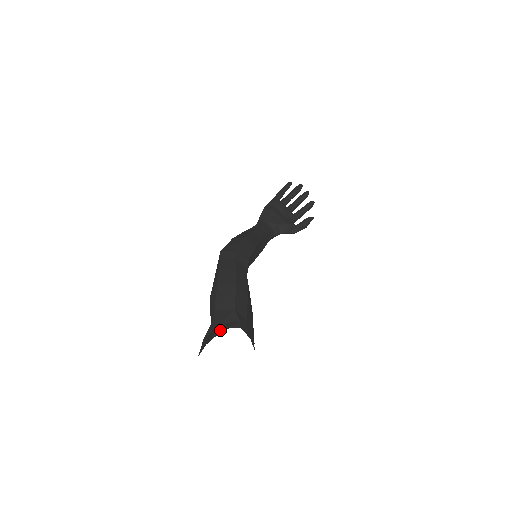
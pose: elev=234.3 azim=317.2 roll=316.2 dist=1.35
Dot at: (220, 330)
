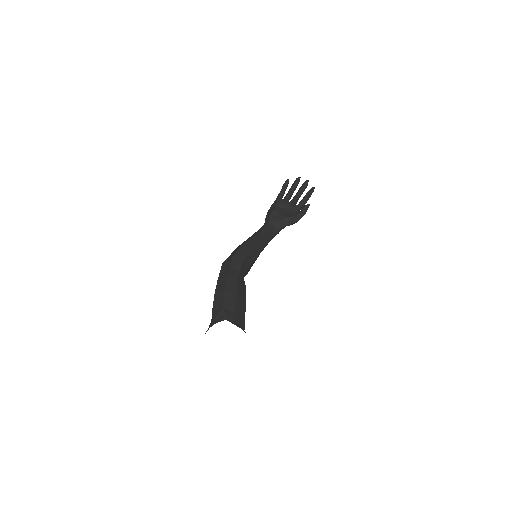
Dot at: (211, 325)
